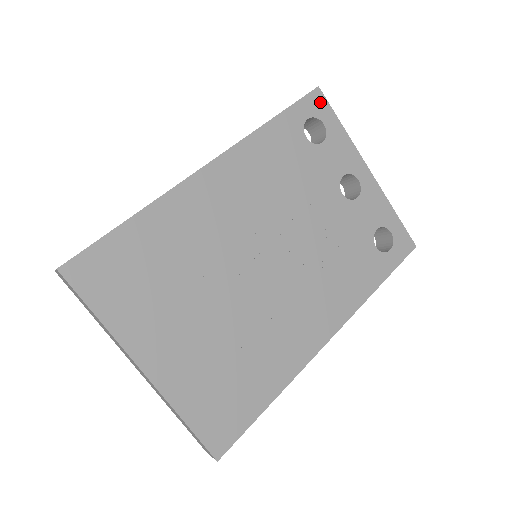
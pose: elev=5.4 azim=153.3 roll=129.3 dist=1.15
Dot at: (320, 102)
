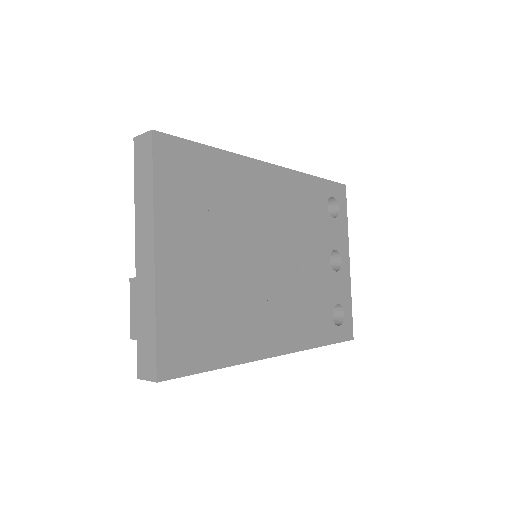
Dot at: (343, 194)
